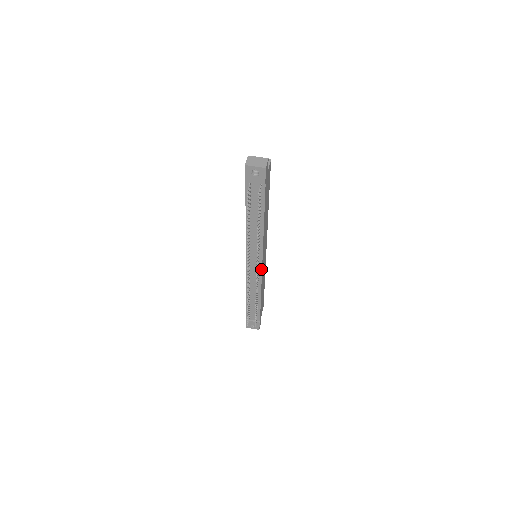
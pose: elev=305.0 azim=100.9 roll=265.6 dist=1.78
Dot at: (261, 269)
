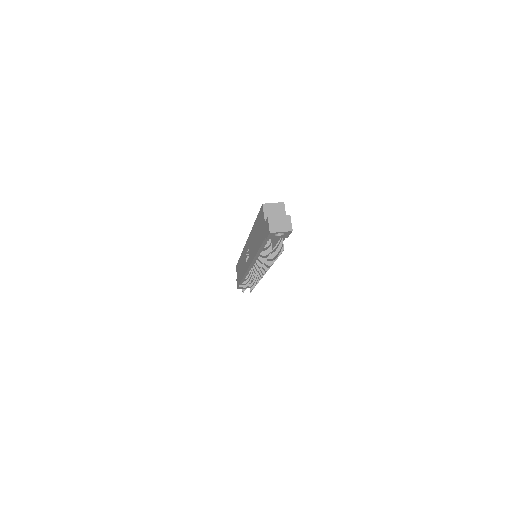
Dot at: occluded
